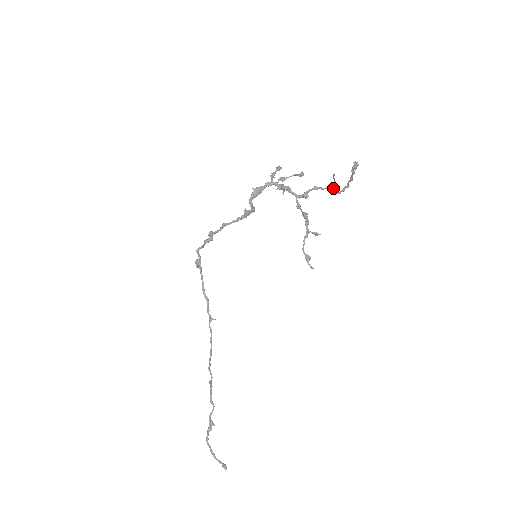
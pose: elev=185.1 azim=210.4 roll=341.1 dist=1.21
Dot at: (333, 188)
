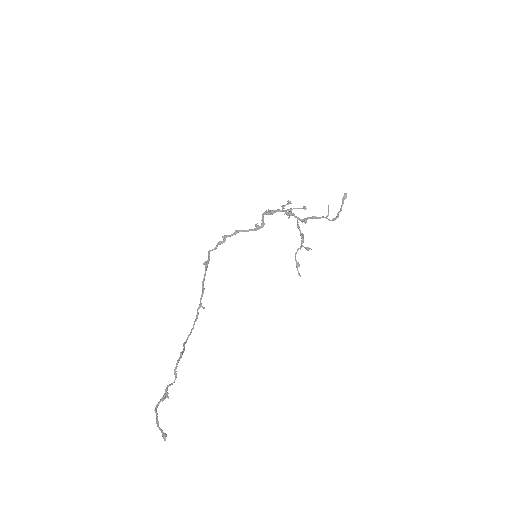
Dot at: occluded
